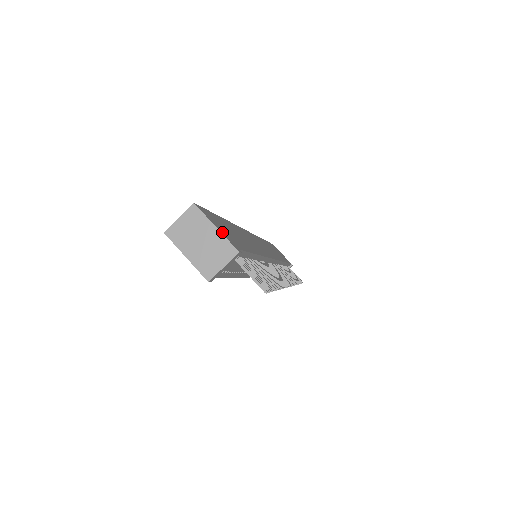
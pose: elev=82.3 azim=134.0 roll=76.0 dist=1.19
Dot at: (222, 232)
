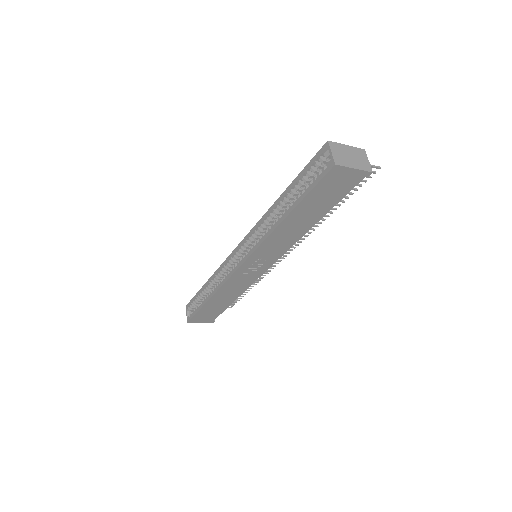
Dot at: occluded
